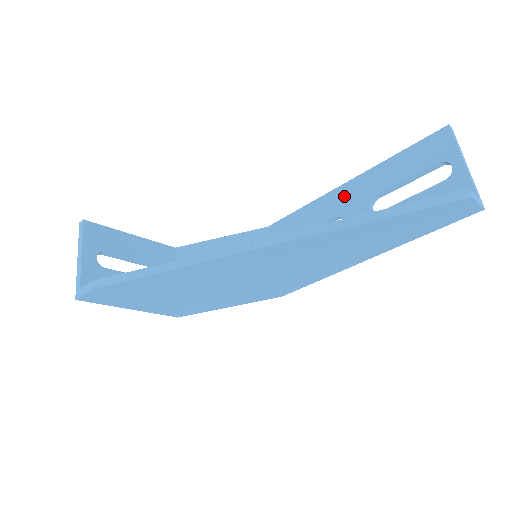
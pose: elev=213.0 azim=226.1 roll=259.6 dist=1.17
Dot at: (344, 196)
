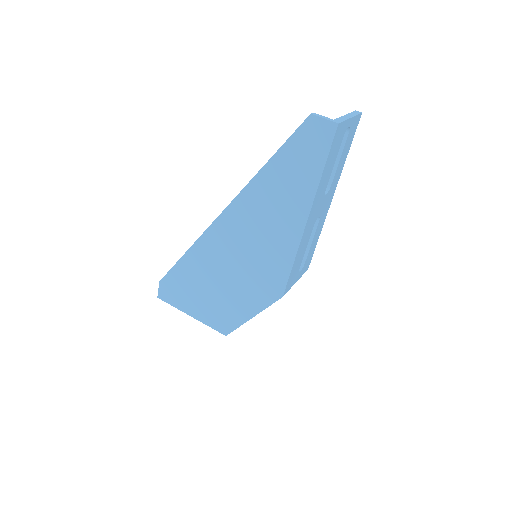
Dot at: occluded
